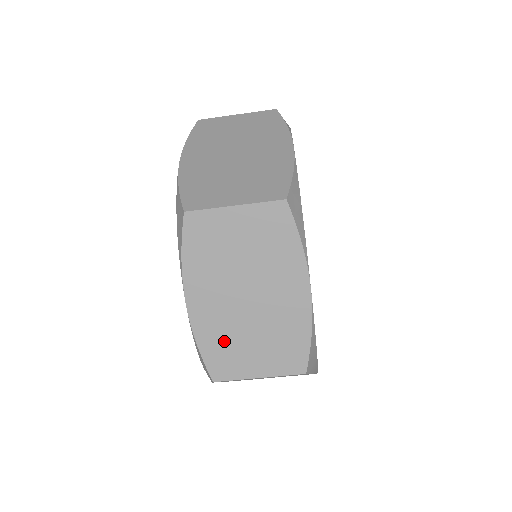
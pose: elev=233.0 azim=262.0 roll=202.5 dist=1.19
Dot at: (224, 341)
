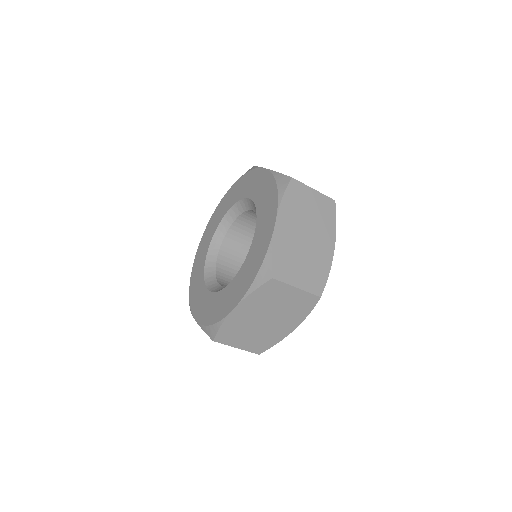
Dot at: (287, 255)
